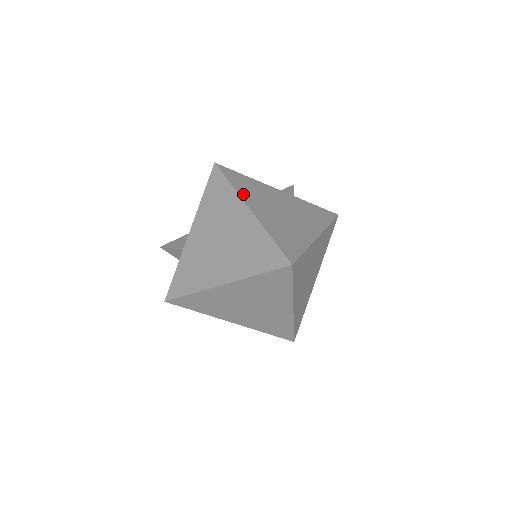
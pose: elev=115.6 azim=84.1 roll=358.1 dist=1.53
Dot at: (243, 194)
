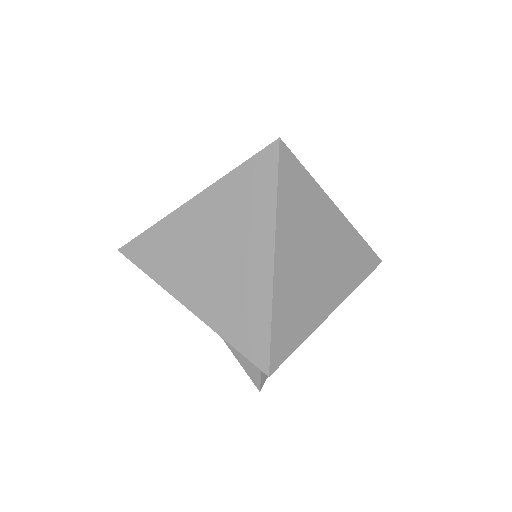
Dot at: occluded
